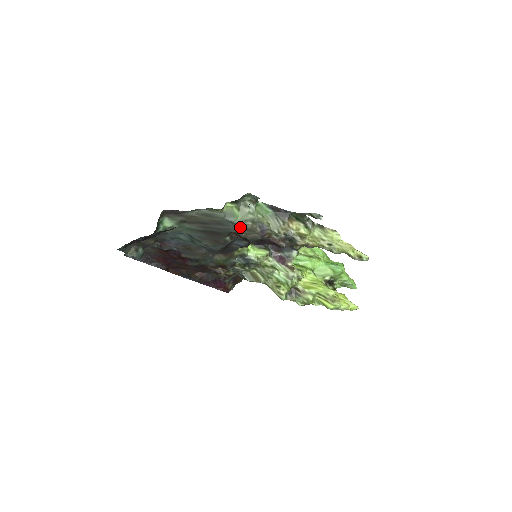
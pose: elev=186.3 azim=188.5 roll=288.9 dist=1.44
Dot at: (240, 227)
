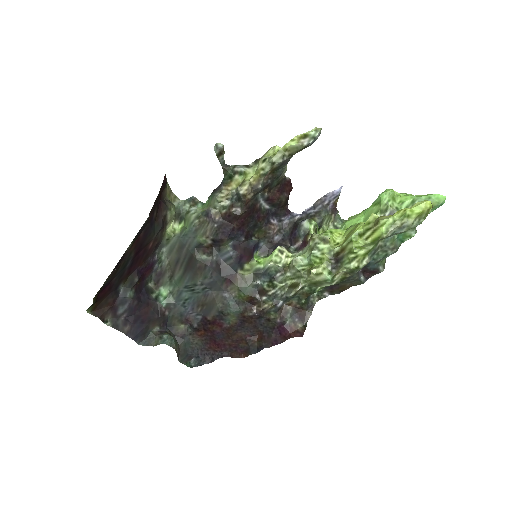
Dot at: (193, 233)
